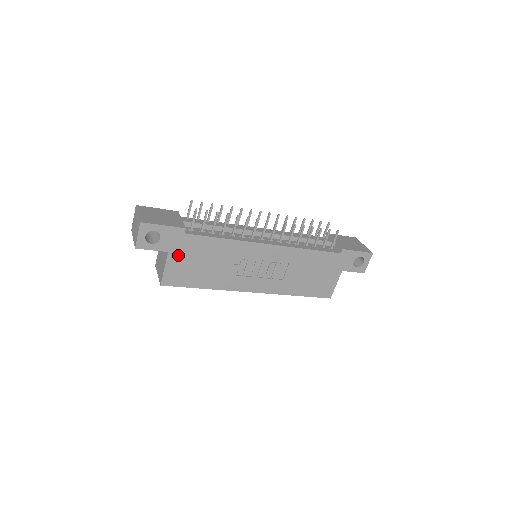
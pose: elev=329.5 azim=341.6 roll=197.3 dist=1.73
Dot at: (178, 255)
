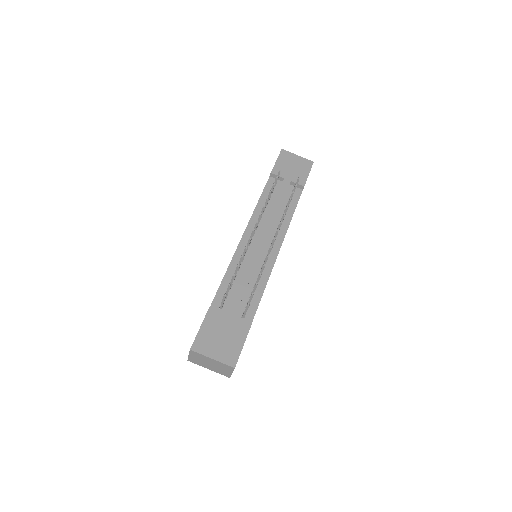
Dot at: occluded
